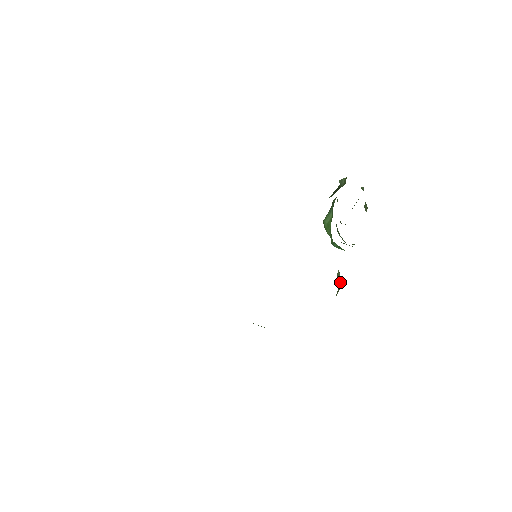
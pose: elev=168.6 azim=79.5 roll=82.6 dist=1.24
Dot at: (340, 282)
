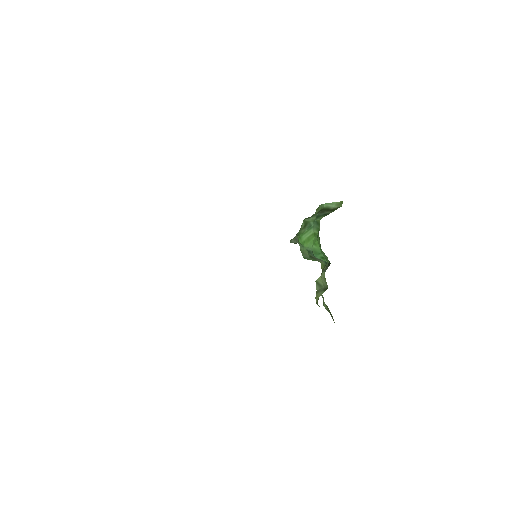
Dot at: (320, 287)
